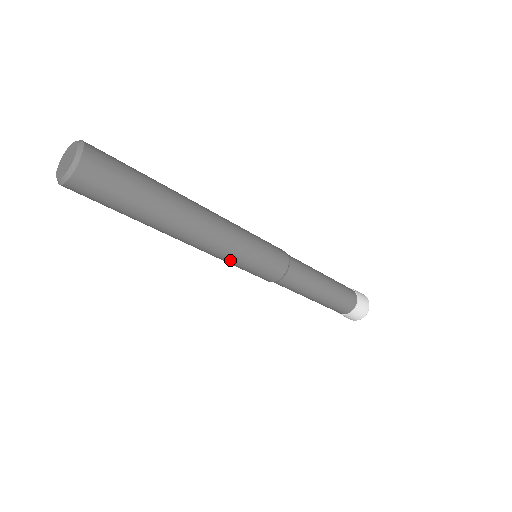
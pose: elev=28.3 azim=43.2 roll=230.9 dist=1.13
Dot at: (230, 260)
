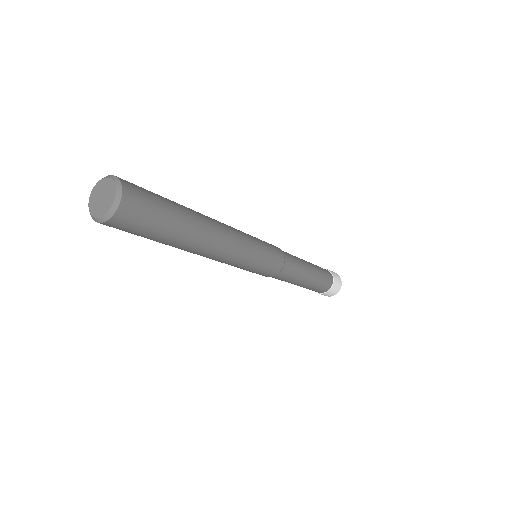
Dot at: (247, 259)
